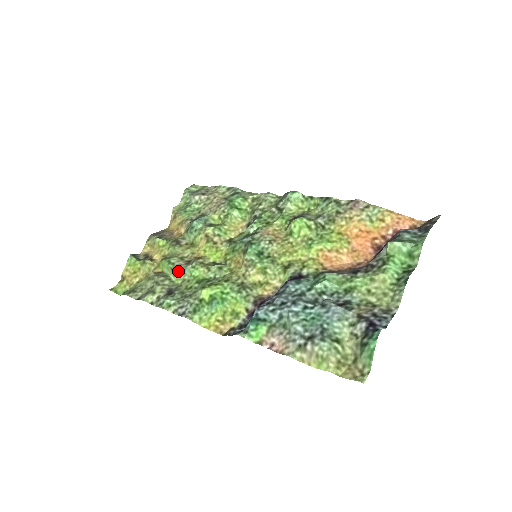
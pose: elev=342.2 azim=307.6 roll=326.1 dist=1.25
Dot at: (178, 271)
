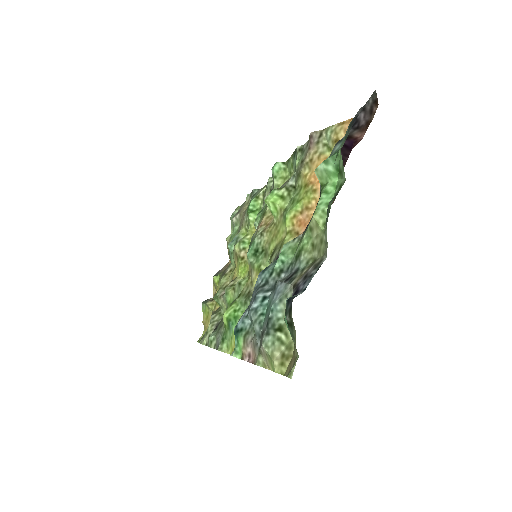
Dot at: (221, 302)
